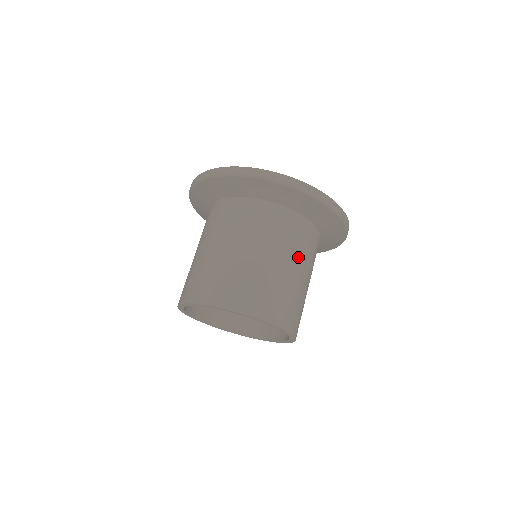
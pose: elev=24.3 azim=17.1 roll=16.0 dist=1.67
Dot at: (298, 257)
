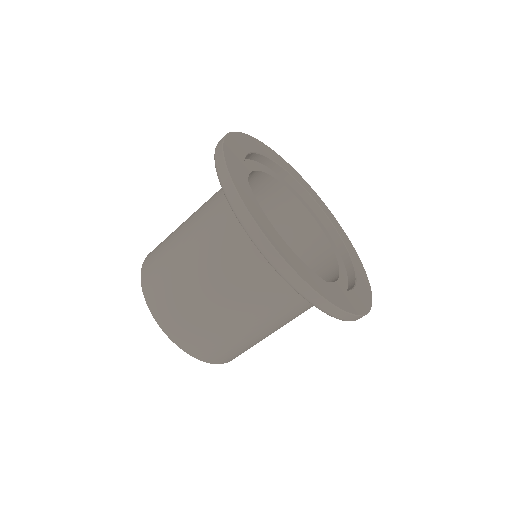
Dot at: occluded
